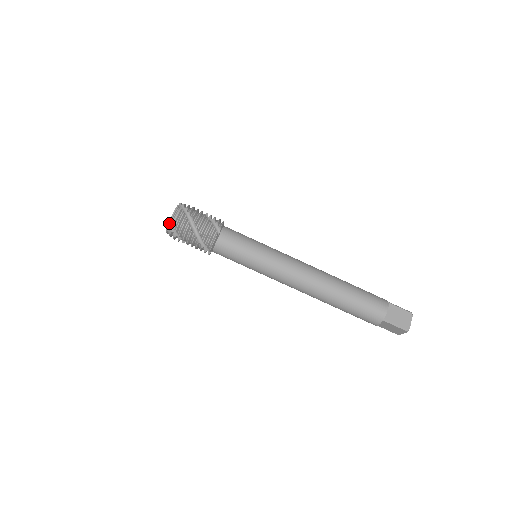
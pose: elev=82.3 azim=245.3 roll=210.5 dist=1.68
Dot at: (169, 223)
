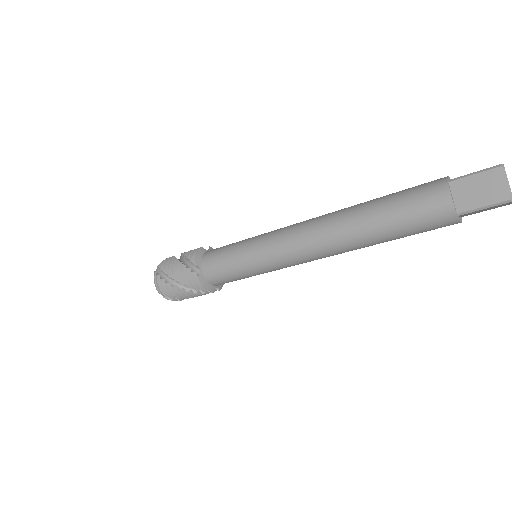
Dot at: occluded
